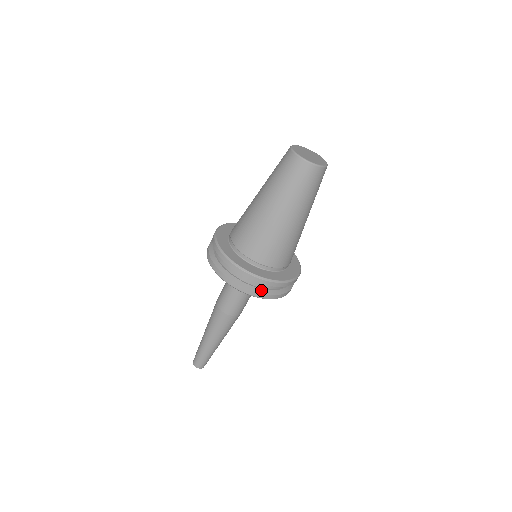
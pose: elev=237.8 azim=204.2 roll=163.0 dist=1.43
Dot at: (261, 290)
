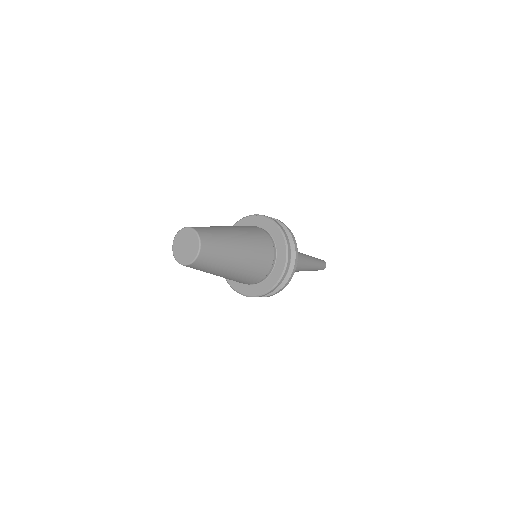
Dot at: (283, 283)
